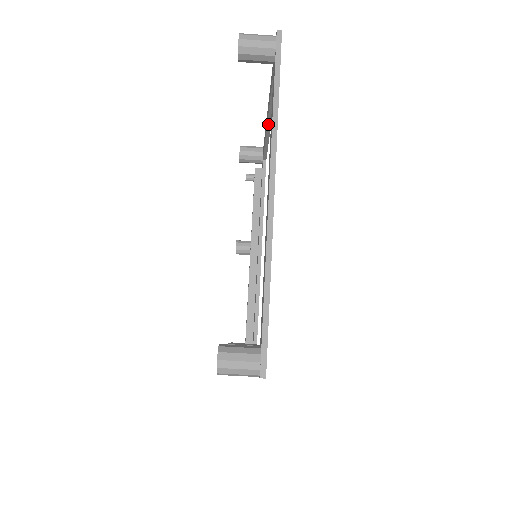
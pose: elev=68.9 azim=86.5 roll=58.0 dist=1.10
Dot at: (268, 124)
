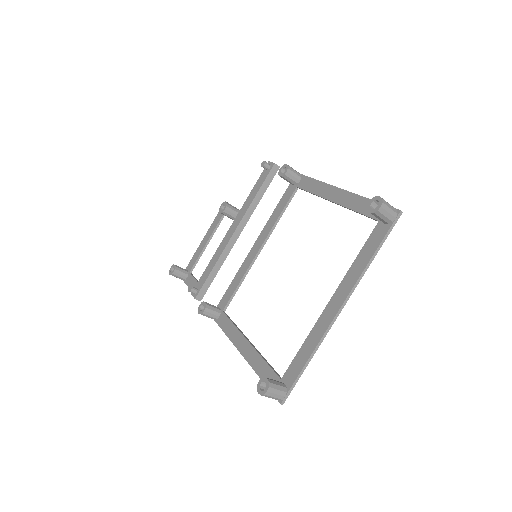
Dot at: (333, 202)
